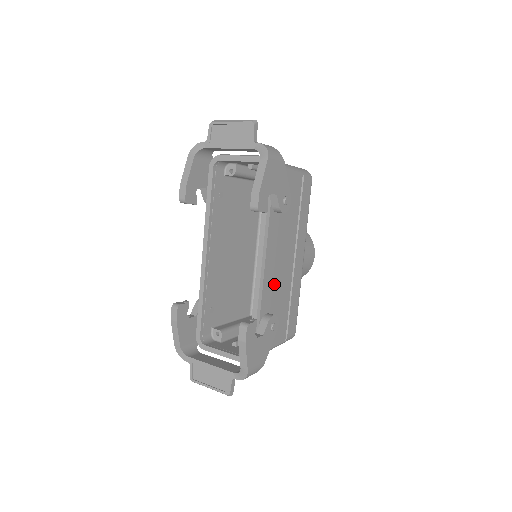
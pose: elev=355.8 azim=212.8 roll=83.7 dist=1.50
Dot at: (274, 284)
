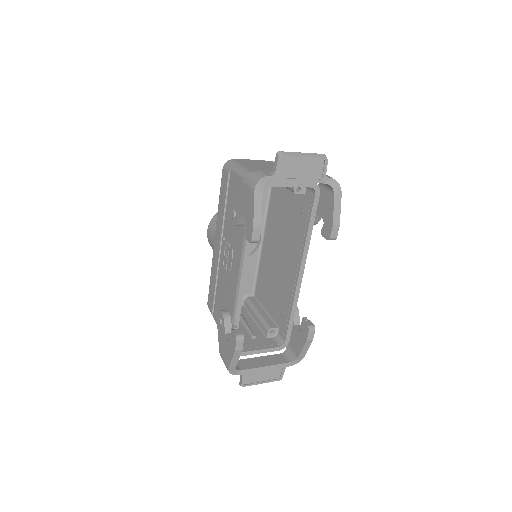
Dot at: occluded
